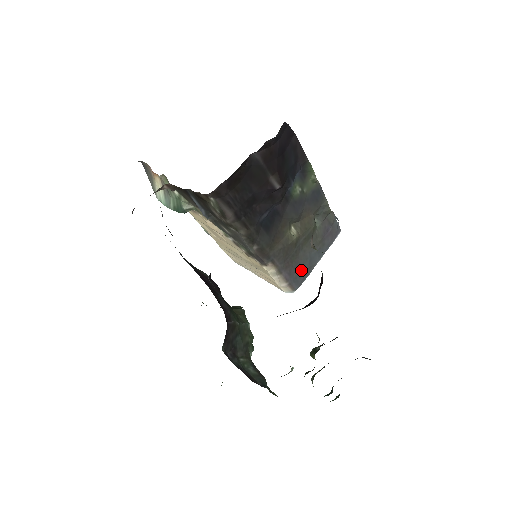
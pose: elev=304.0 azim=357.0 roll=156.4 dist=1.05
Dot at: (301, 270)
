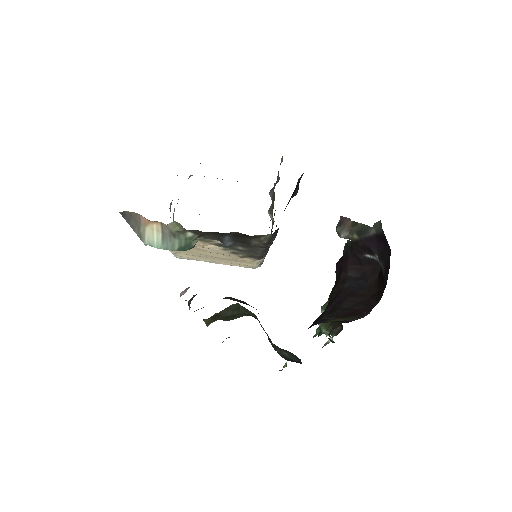
Dot at: occluded
